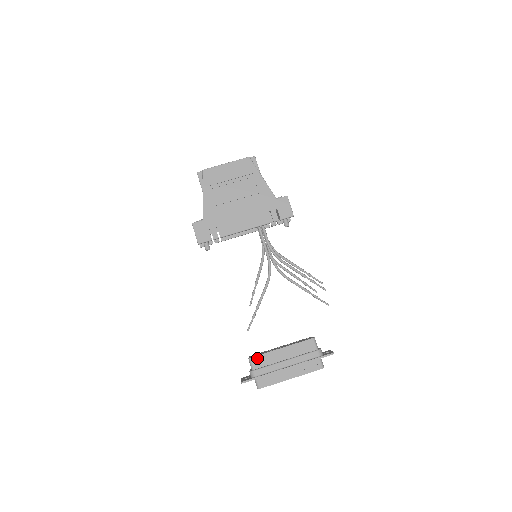
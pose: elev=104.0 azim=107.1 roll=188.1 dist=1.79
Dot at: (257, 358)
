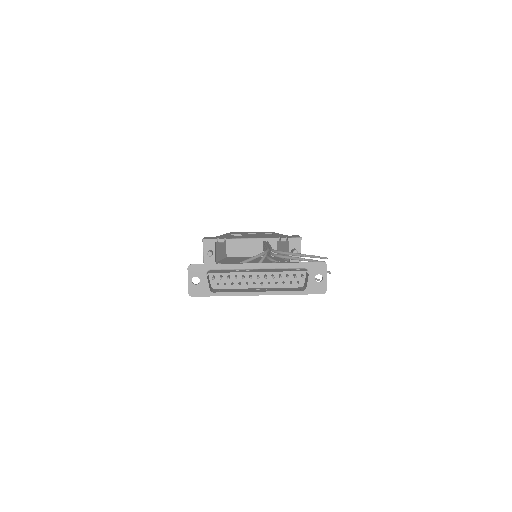
Dot at: occluded
